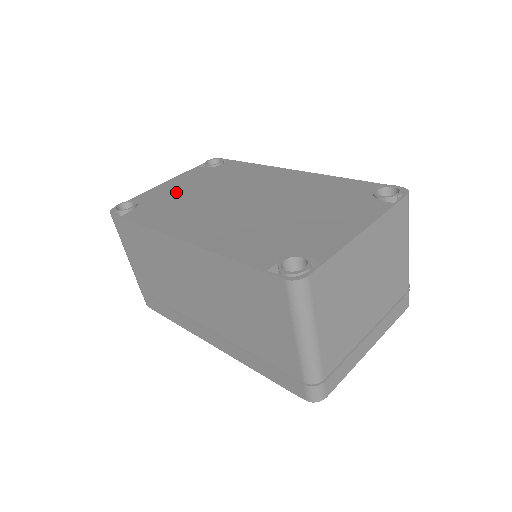
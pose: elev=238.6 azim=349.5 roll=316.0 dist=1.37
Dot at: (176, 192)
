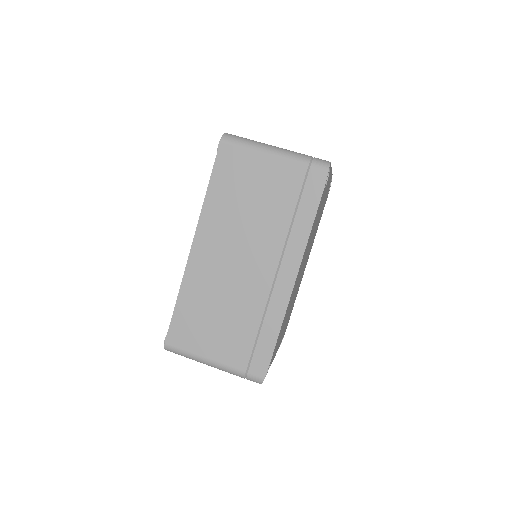
Dot at: occluded
